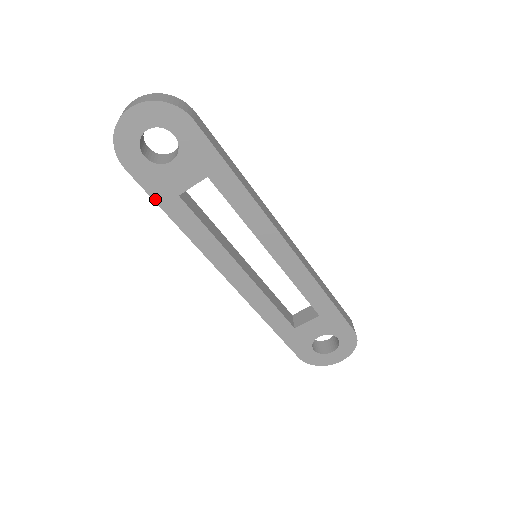
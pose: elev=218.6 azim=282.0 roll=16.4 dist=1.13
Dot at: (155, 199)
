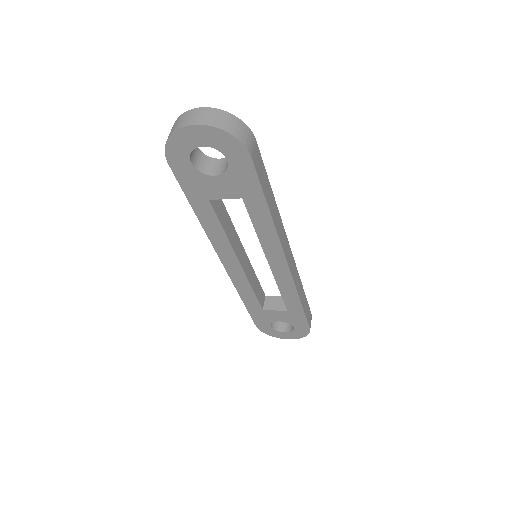
Dot at: (186, 194)
